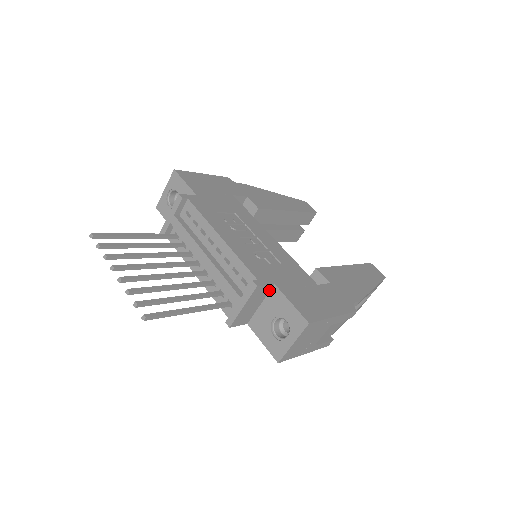
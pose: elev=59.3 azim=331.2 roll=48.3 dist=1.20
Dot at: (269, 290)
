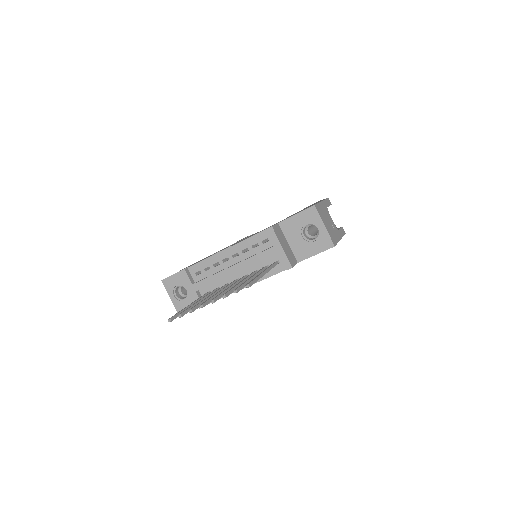
Dot at: (280, 229)
